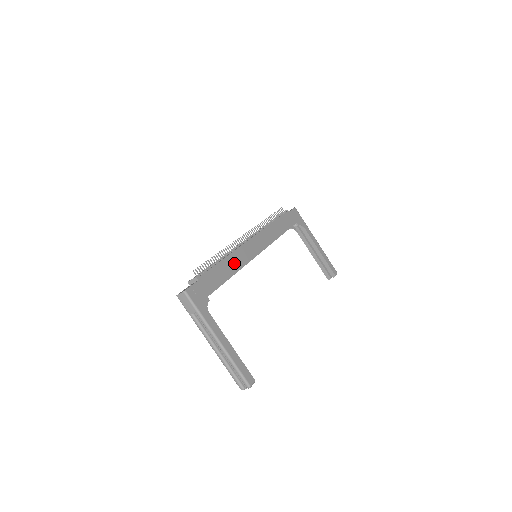
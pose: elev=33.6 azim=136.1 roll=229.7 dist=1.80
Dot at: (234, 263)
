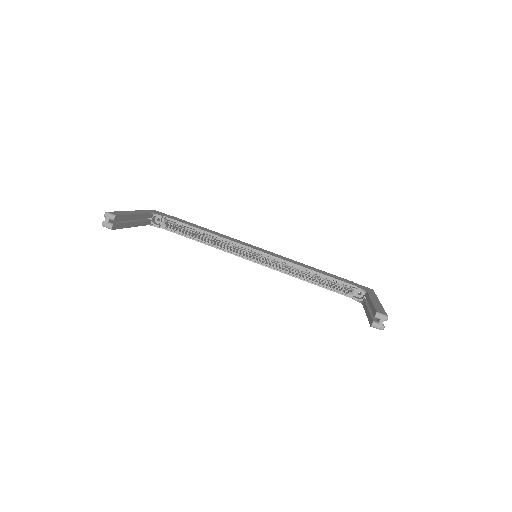
Dot at: (218, 234)
